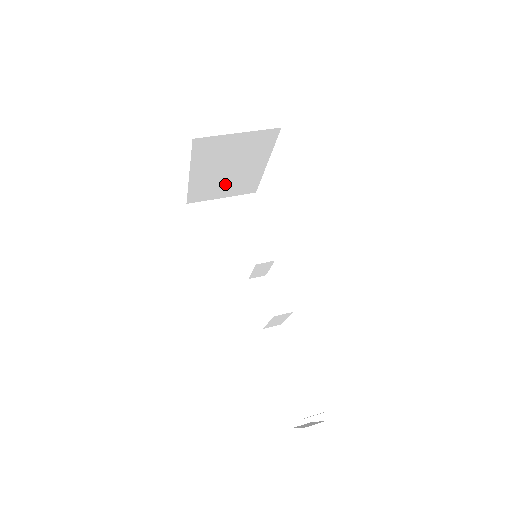
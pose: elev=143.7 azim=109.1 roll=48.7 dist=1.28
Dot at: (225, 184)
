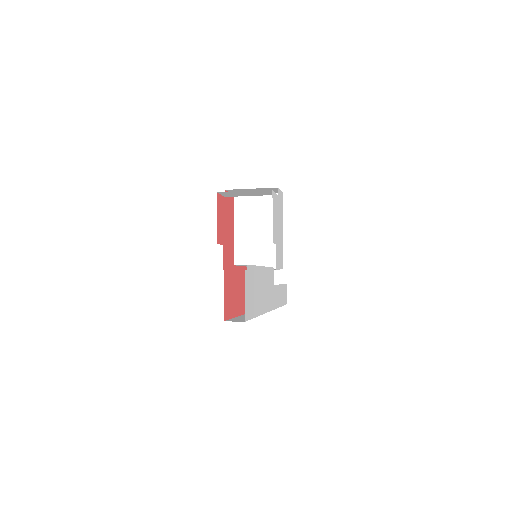
Dot at: (258, 250)
